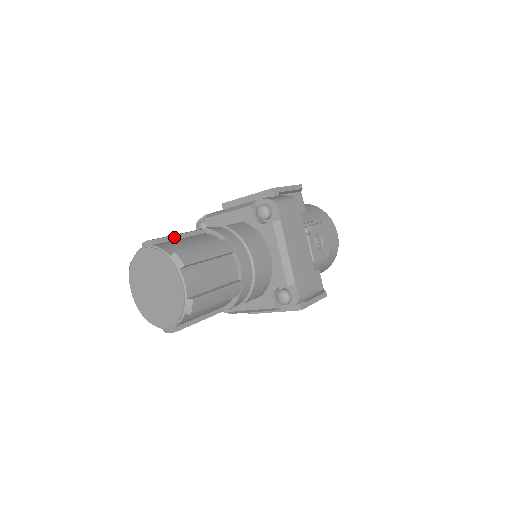
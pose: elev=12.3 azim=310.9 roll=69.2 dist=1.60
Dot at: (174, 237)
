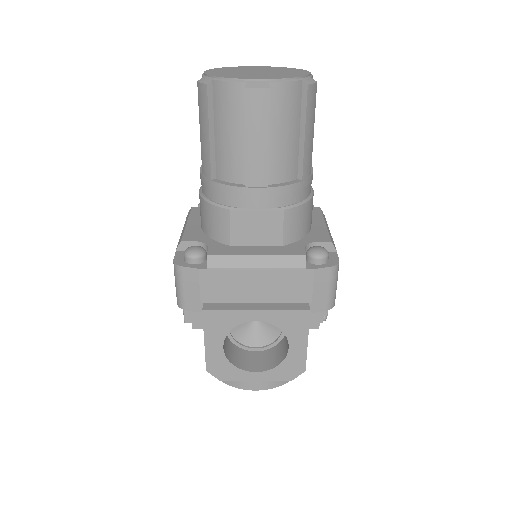
Dot at: occluded
